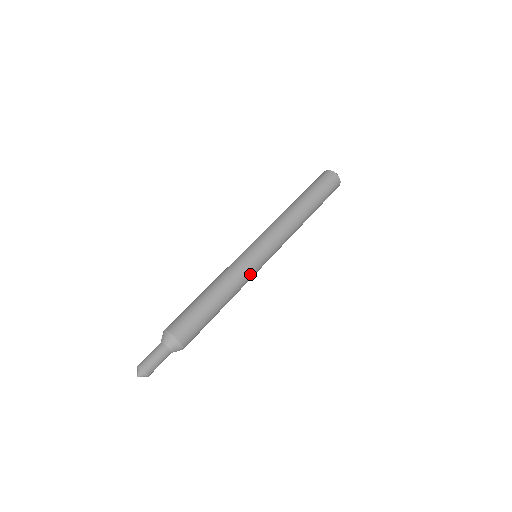
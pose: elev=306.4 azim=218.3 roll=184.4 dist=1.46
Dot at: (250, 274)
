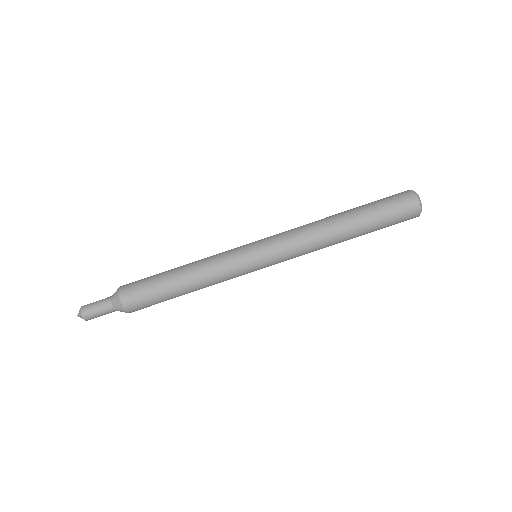
Dot at: (235, 277)
